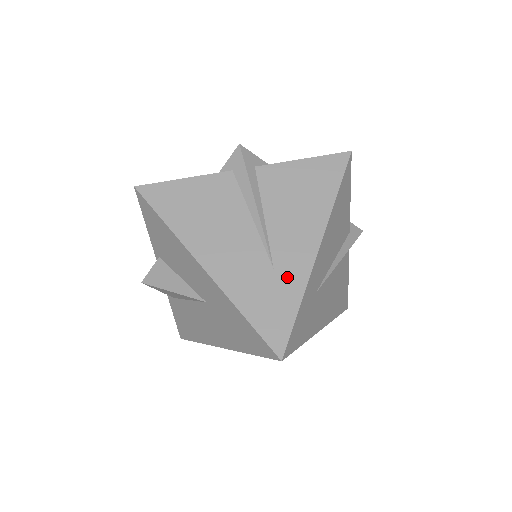
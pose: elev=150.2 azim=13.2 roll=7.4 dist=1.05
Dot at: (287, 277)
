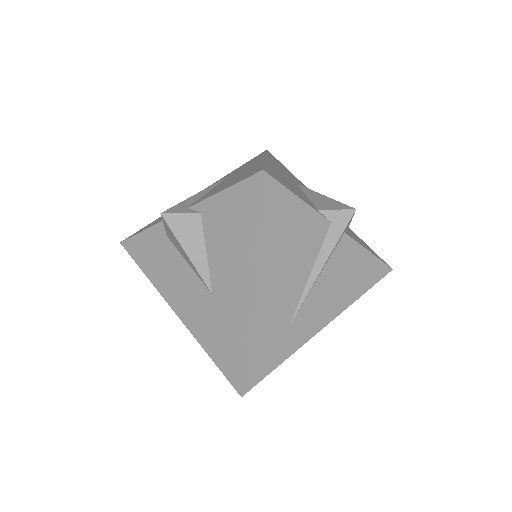
Dot at: (291, 338)
